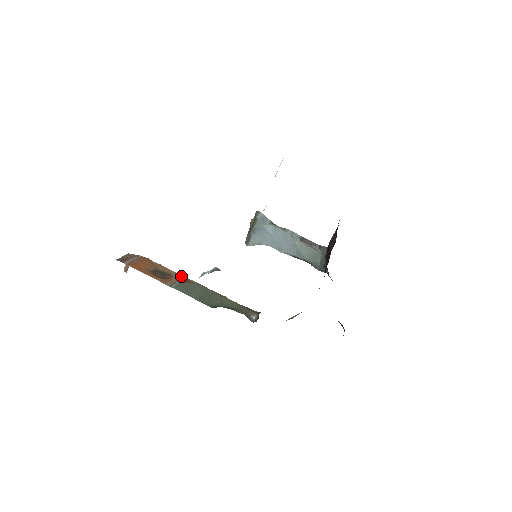
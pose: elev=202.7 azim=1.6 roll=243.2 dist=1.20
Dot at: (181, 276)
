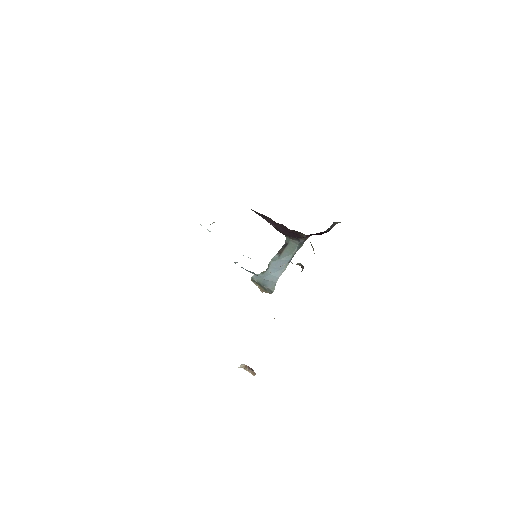
Dot at: occluded
